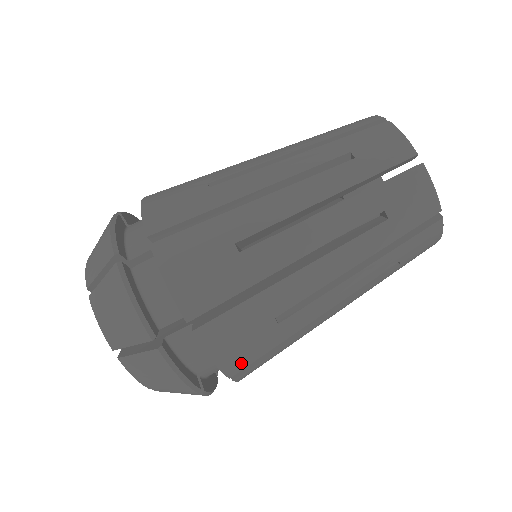
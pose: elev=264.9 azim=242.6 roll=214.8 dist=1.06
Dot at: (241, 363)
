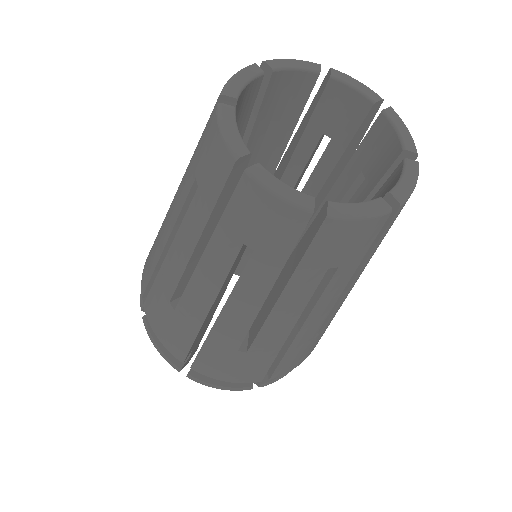
Dot at: occluded
